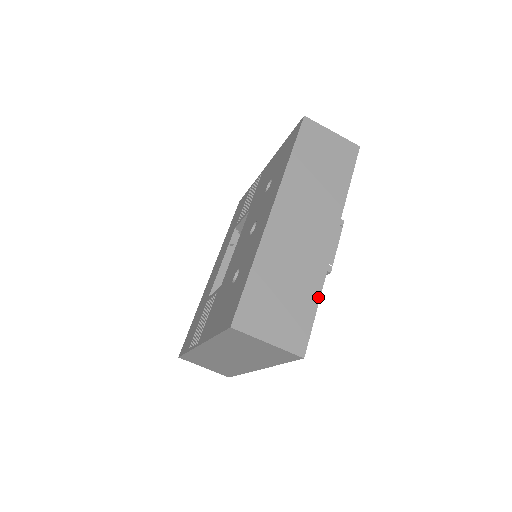
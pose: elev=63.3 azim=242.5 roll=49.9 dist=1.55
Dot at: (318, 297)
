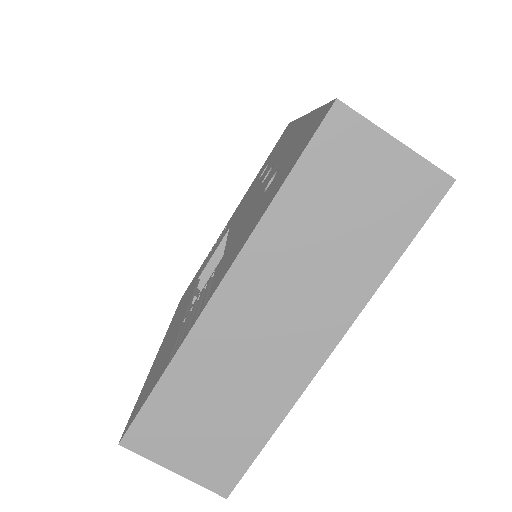
Dot at: occluded
